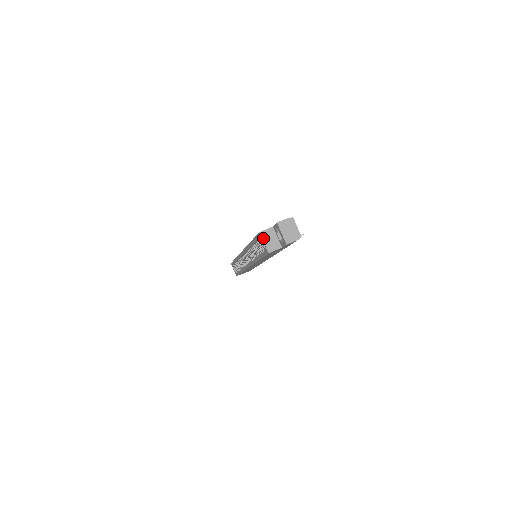
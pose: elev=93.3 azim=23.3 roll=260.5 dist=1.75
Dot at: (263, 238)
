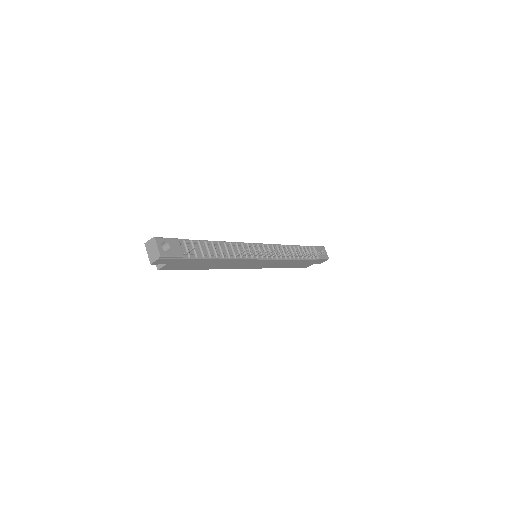
Dot at: occluded
